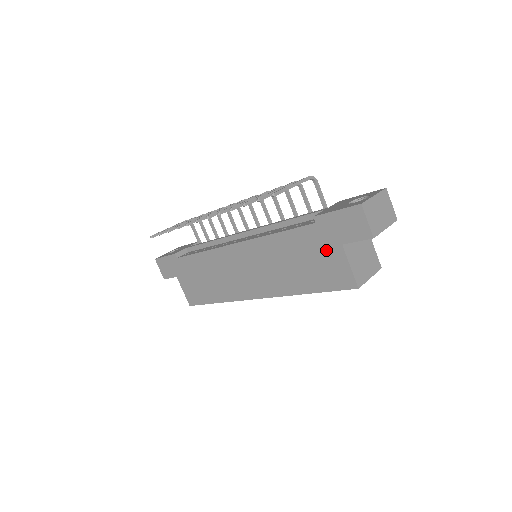
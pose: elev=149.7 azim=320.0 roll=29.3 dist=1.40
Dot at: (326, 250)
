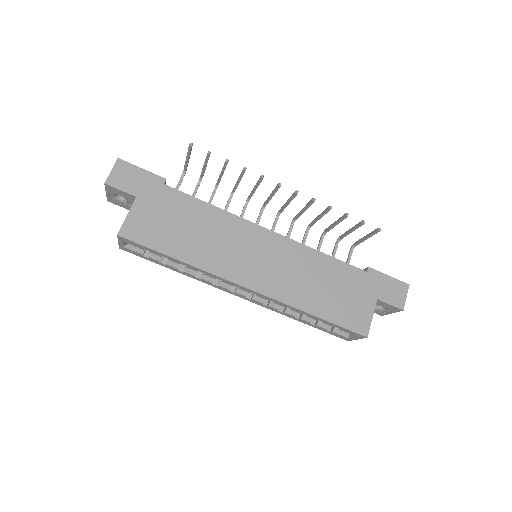
Dot at: (361, 294)
